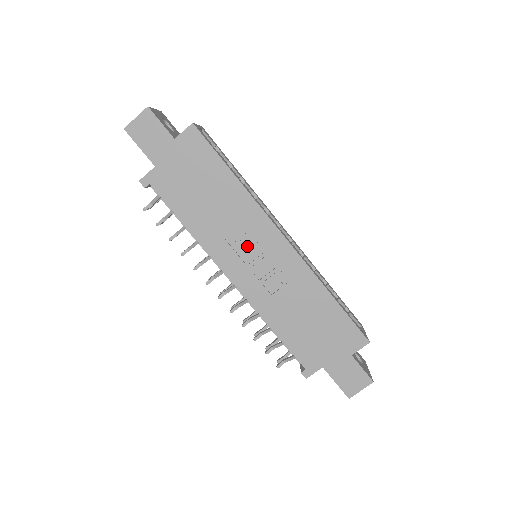
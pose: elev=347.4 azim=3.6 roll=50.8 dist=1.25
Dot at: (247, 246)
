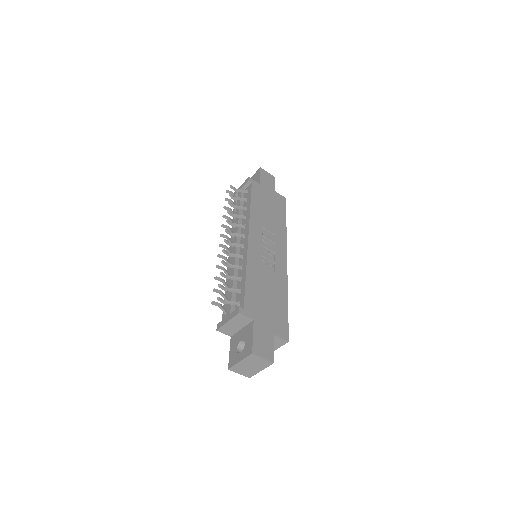
Dot at: (268, 240)
